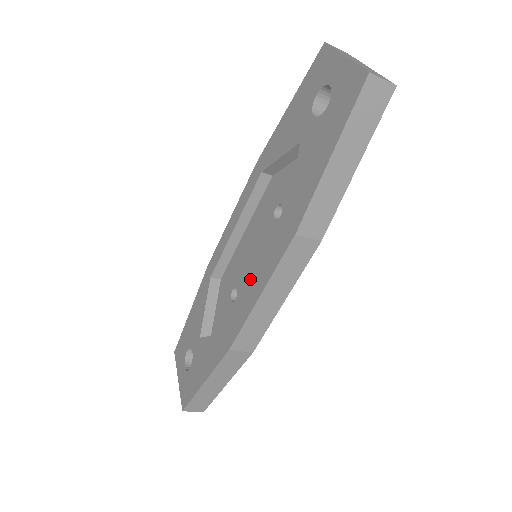
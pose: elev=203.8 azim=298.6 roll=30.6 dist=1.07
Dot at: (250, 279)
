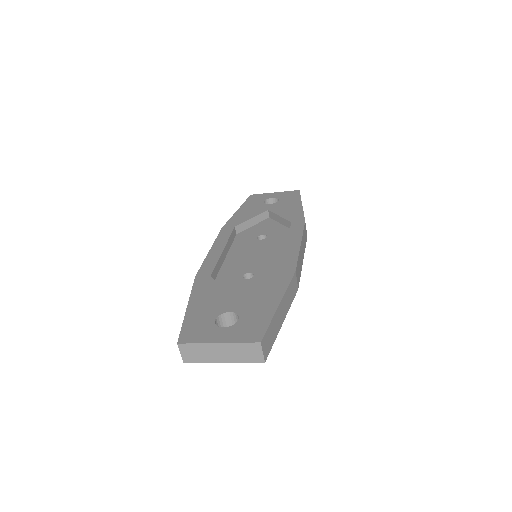
Dot at: (264, 261)
